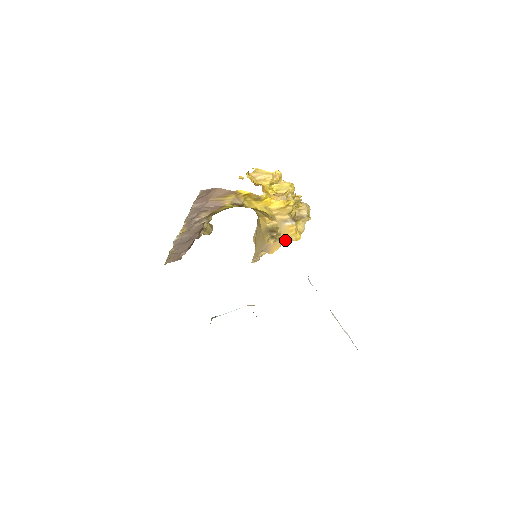
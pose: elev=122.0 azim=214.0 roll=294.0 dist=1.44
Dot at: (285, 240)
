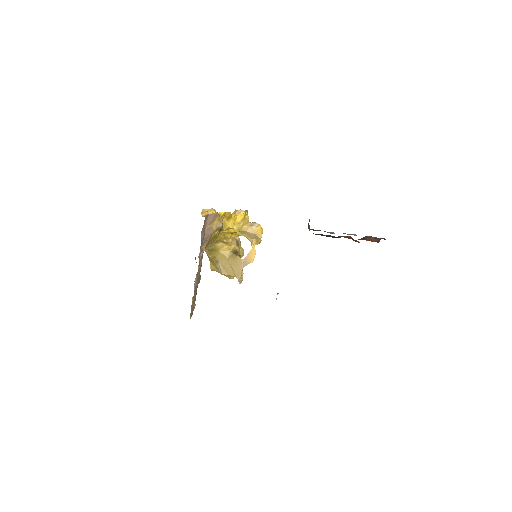
Dot at: occluded
